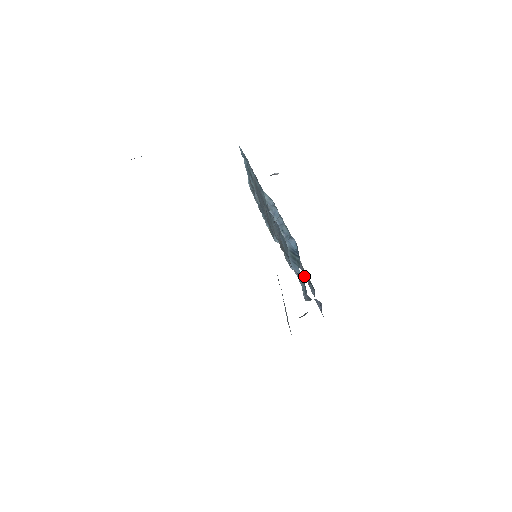
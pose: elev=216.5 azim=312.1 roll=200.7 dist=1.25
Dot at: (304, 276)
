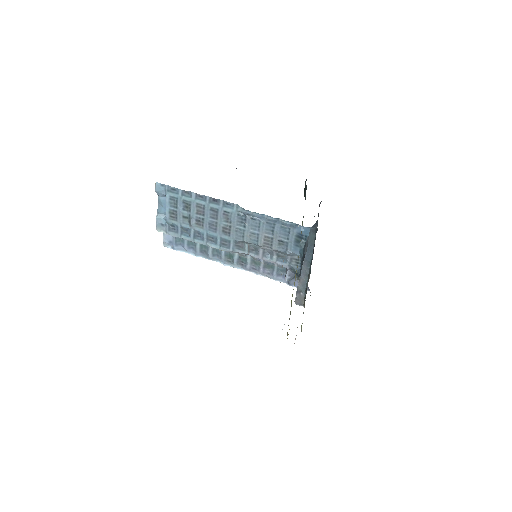
Dot at: (258, 273)
